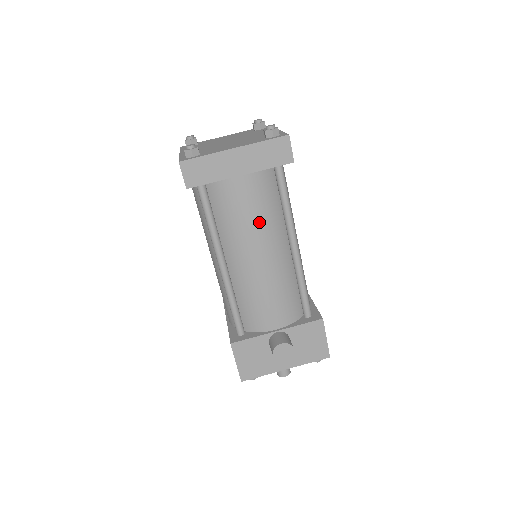
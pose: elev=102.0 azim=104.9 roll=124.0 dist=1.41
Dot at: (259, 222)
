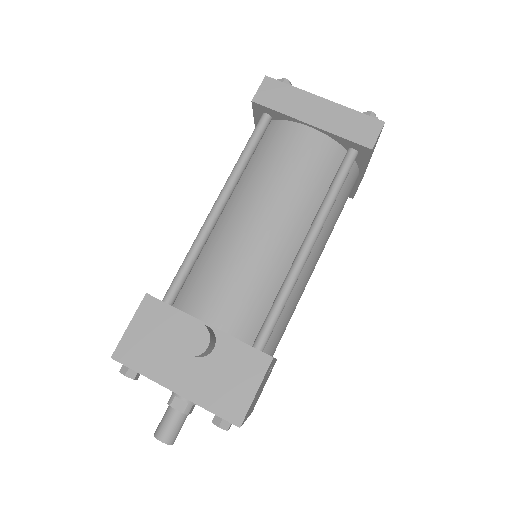
Dot at: (292, 184)
